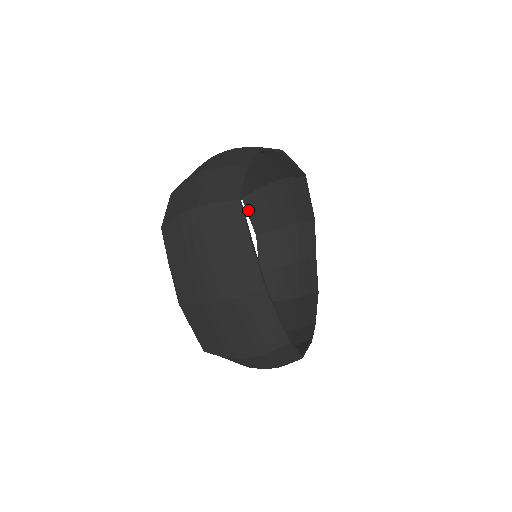
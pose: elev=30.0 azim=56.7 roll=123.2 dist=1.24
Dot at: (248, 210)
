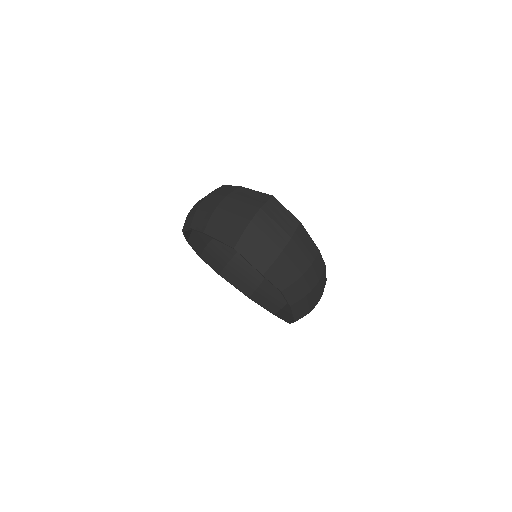
Dot at: (257, 302)
